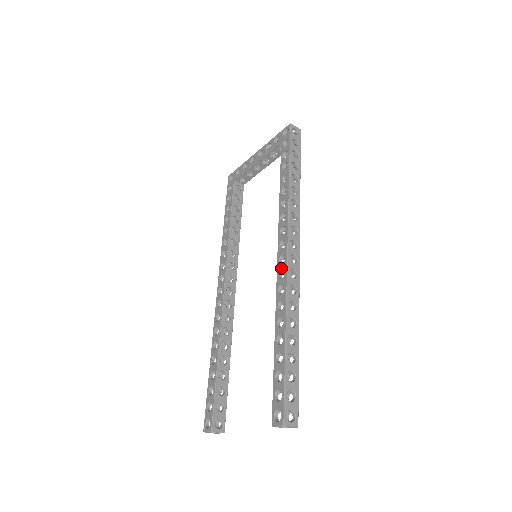
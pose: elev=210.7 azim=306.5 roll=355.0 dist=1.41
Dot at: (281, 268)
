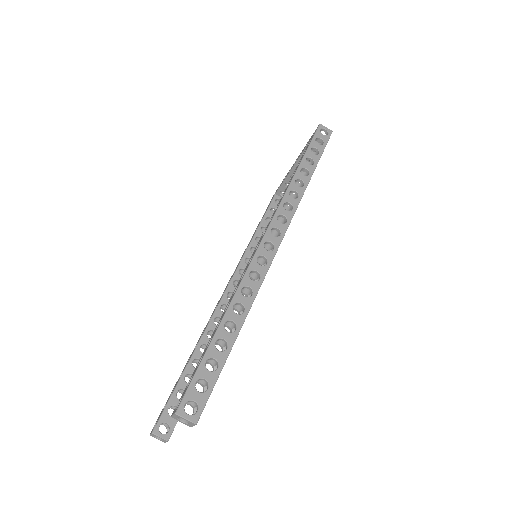
Dot at: (253, 254)
